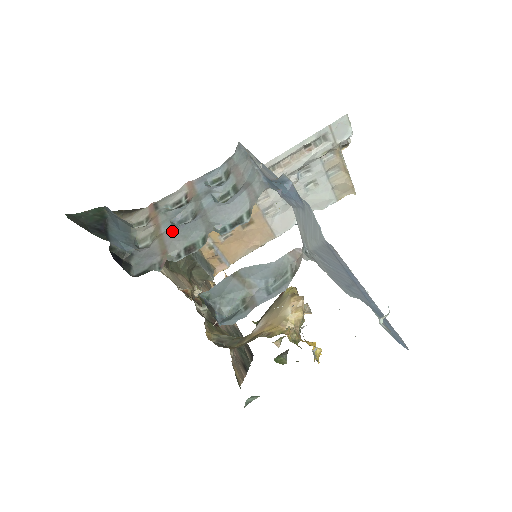
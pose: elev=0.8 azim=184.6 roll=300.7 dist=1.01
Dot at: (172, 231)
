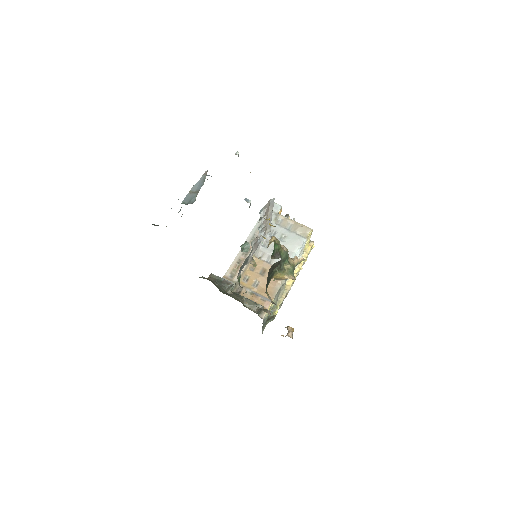
Dot at: occluded
